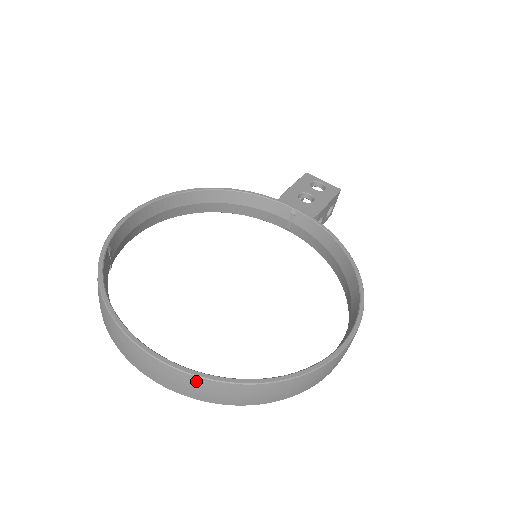
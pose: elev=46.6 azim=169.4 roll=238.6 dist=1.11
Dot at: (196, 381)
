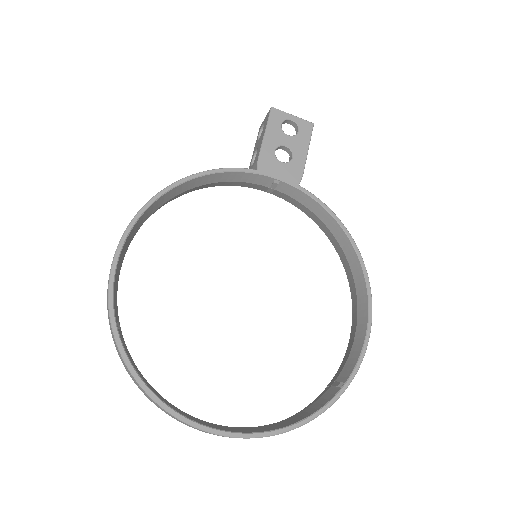
Dot at: occluded
